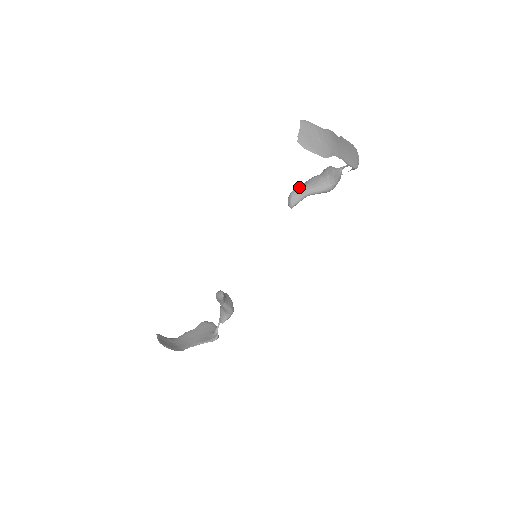
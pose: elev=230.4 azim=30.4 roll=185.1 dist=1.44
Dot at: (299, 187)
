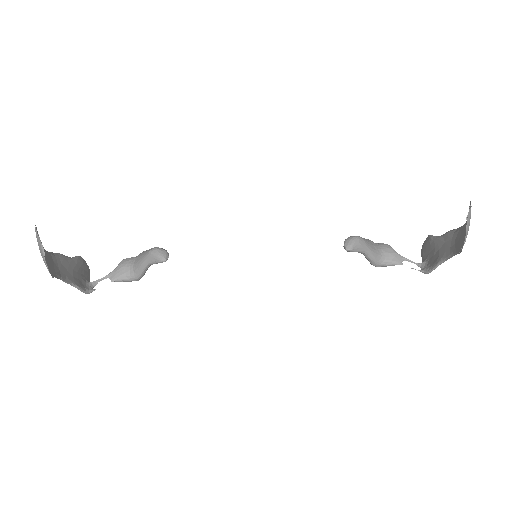
Dot at: occluded
